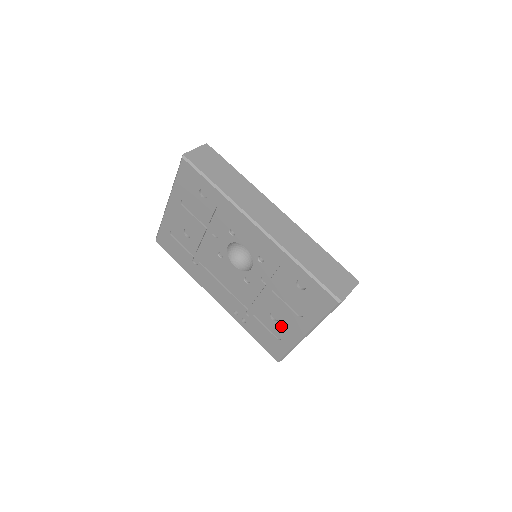
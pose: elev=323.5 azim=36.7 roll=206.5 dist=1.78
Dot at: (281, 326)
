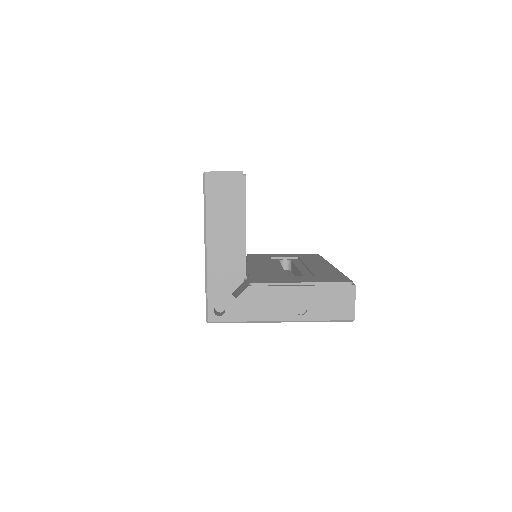
Dot at: occluded
